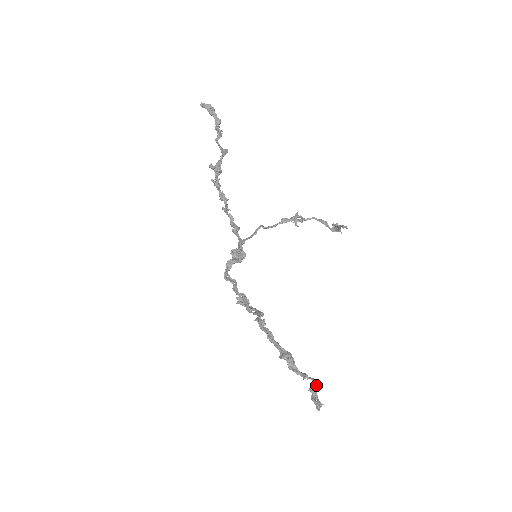
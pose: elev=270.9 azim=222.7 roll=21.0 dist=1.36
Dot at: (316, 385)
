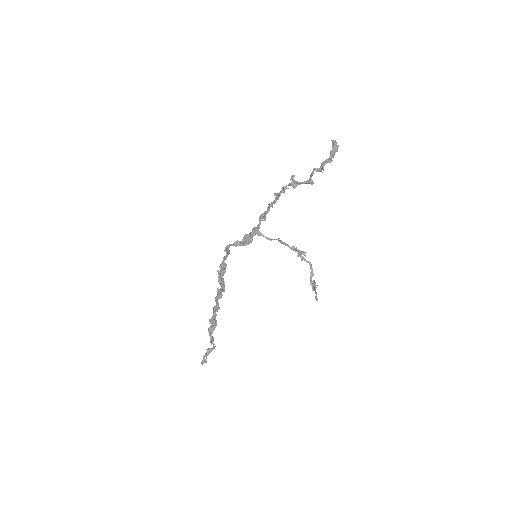
Dot at: occluded
